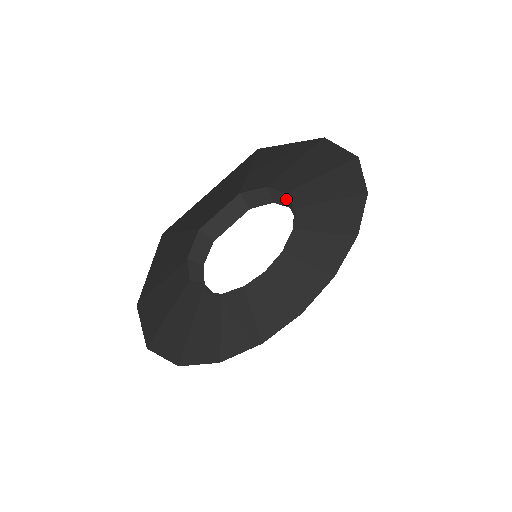
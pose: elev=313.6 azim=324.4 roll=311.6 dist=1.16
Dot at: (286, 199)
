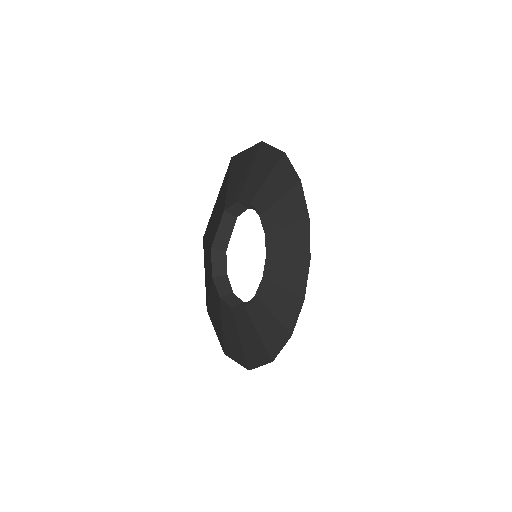
Dot at: (253, 207)
